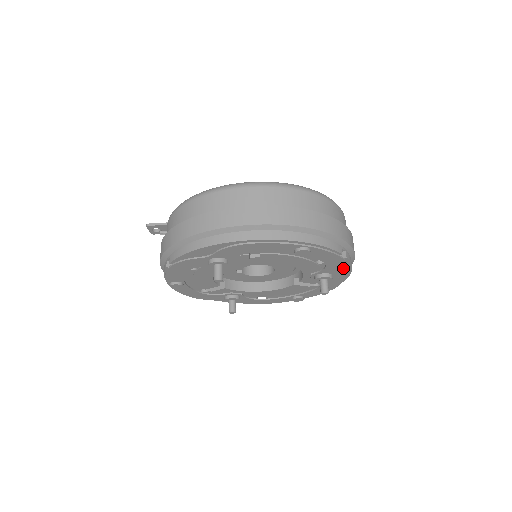
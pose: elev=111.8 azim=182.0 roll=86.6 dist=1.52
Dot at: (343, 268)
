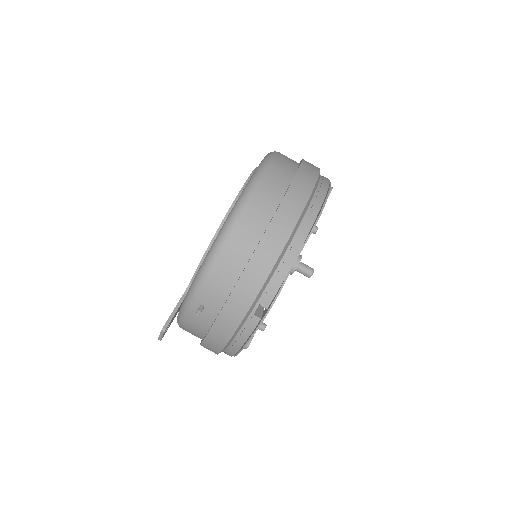
Dot at: occluded
